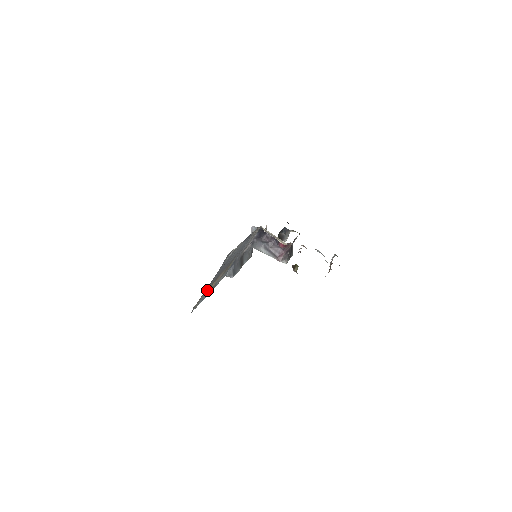
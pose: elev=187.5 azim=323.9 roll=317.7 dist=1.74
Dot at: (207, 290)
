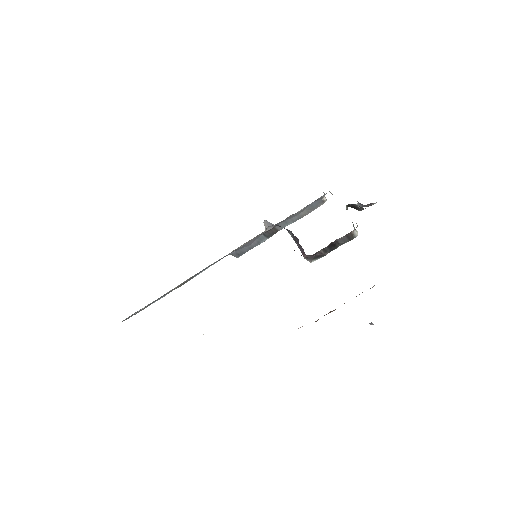
Dot at: occluded
